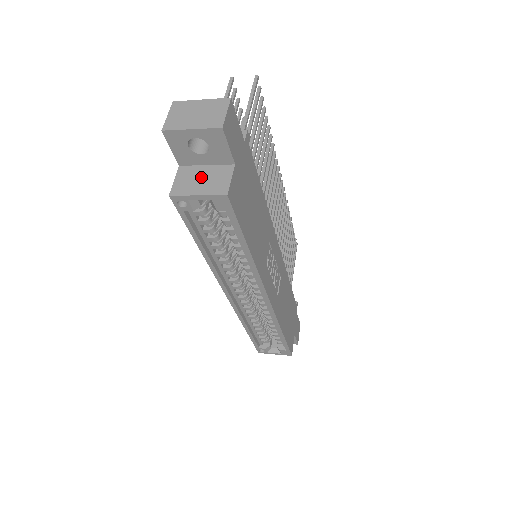
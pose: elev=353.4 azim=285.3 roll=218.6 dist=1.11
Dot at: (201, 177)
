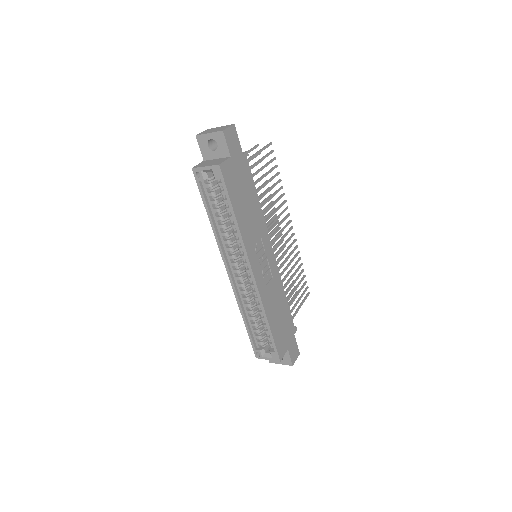
Dot at: (211, 162)
